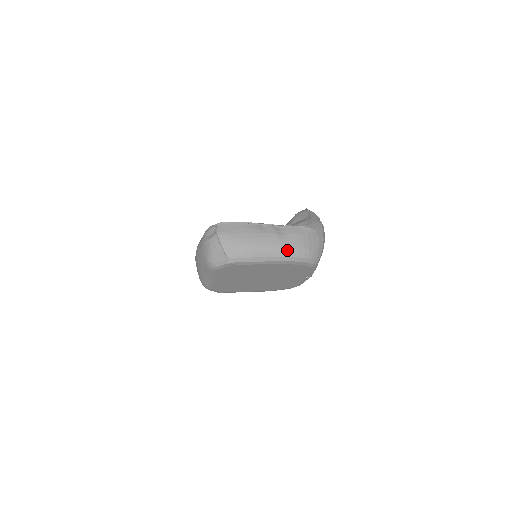
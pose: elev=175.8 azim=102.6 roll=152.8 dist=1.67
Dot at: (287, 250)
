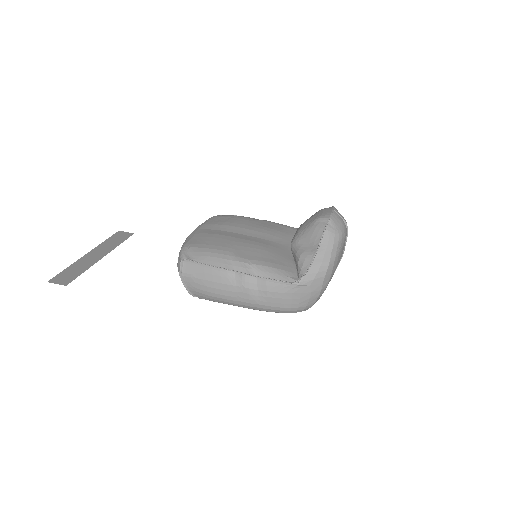
Dot at: (260, 306)
